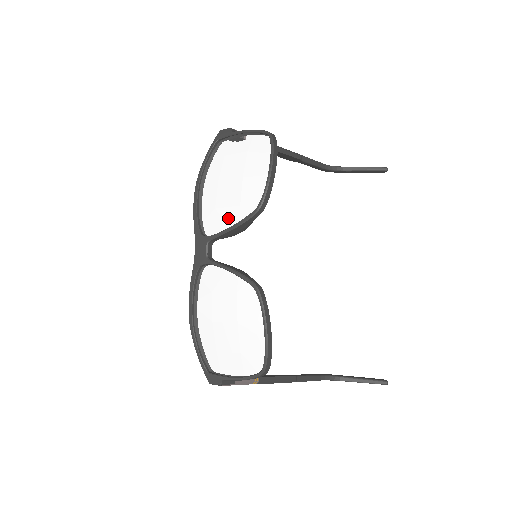
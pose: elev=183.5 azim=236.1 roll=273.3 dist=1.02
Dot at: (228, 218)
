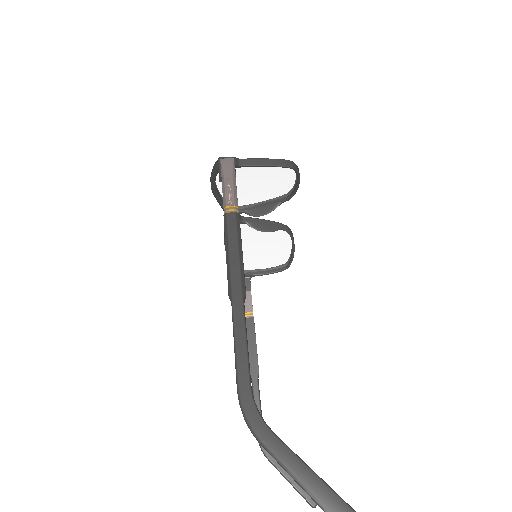
Dot at: occluded
